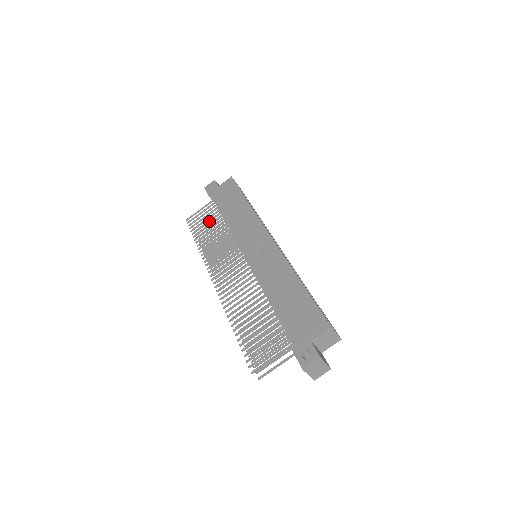
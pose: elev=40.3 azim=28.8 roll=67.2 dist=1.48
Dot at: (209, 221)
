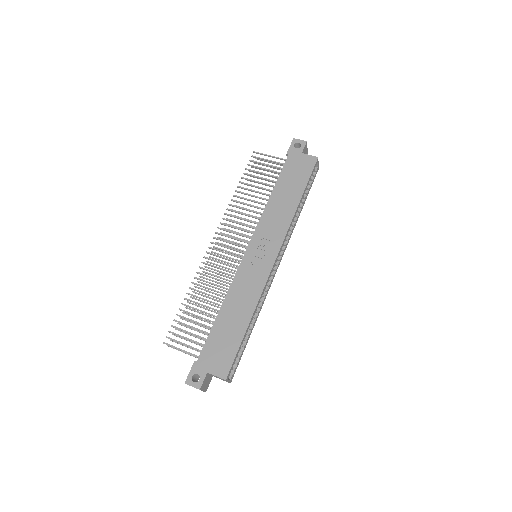
Dot at: (264, 178)
